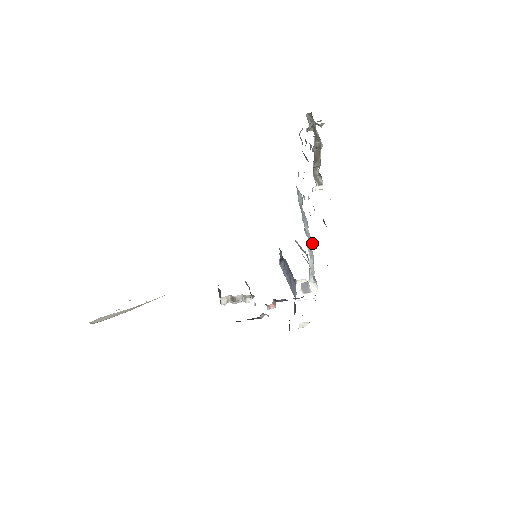
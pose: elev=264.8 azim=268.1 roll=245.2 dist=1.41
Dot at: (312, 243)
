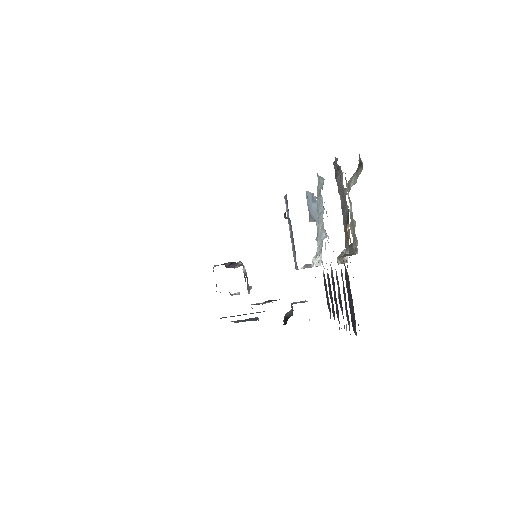
Dot at: occluded
